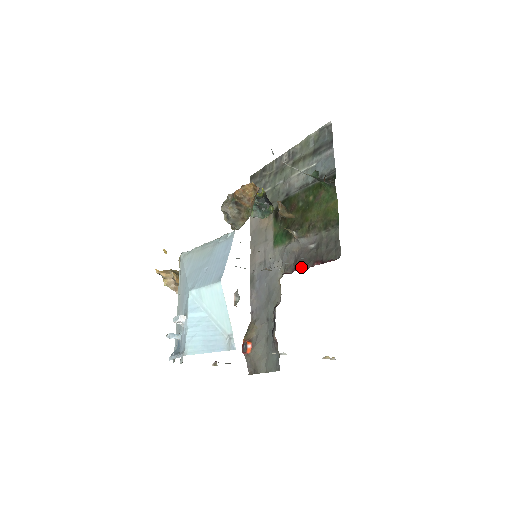
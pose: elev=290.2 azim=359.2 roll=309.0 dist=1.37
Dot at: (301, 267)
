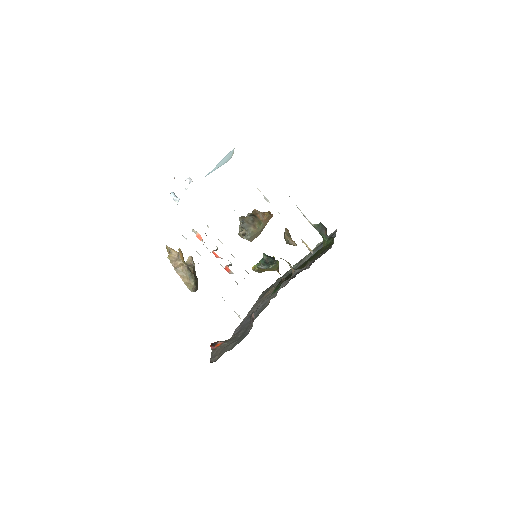
Dot at: occluded
